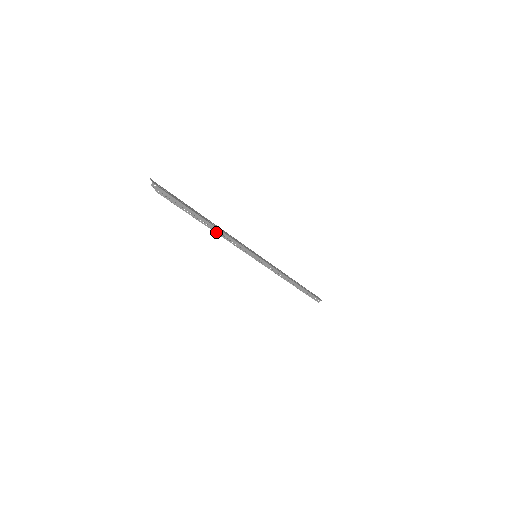
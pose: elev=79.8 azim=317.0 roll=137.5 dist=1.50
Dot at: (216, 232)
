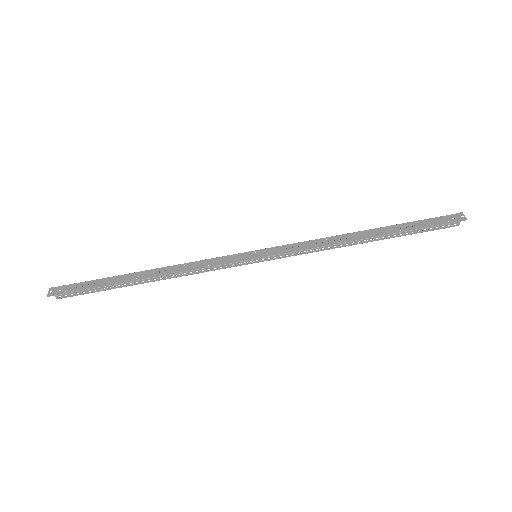
Dot at: (164, 279)
